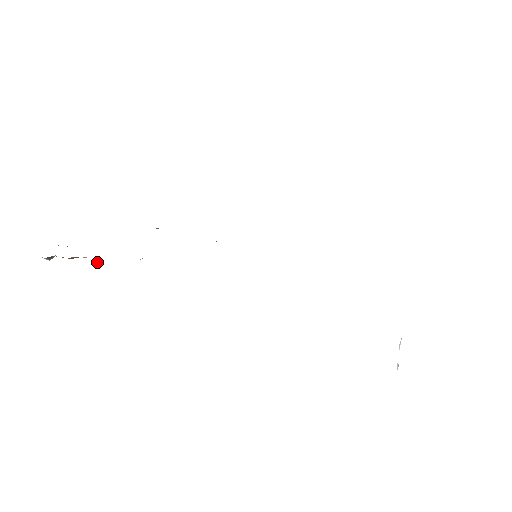
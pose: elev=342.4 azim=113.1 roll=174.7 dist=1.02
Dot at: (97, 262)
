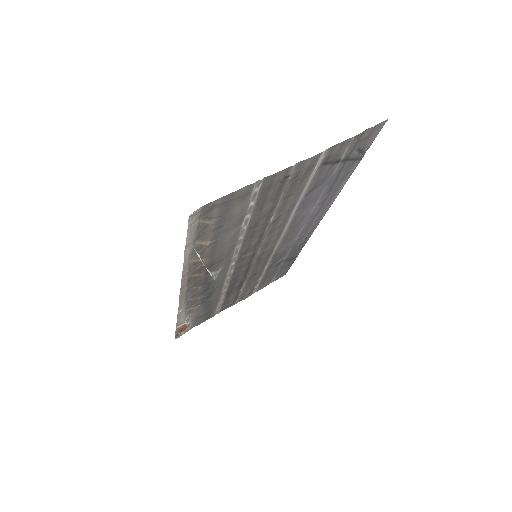
Dot at: (186, 323)
